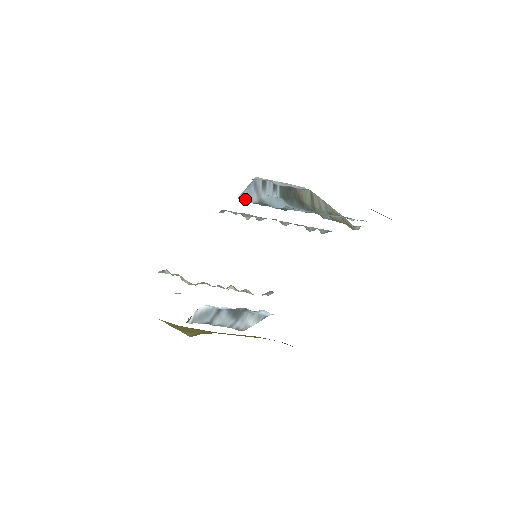
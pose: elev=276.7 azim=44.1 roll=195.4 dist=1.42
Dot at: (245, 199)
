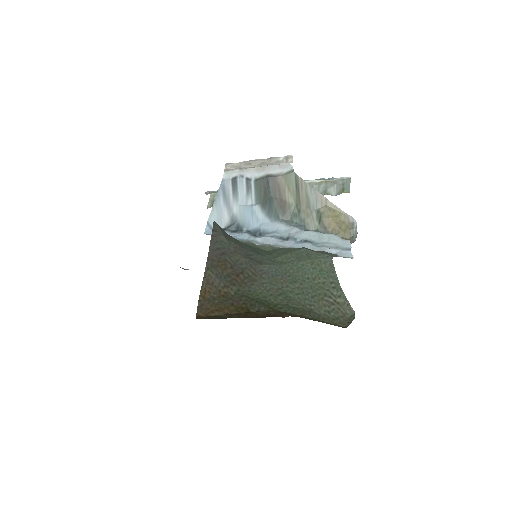
Dot at: occluded
